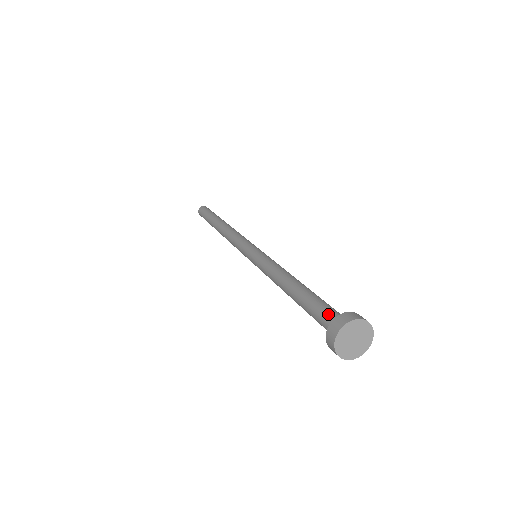
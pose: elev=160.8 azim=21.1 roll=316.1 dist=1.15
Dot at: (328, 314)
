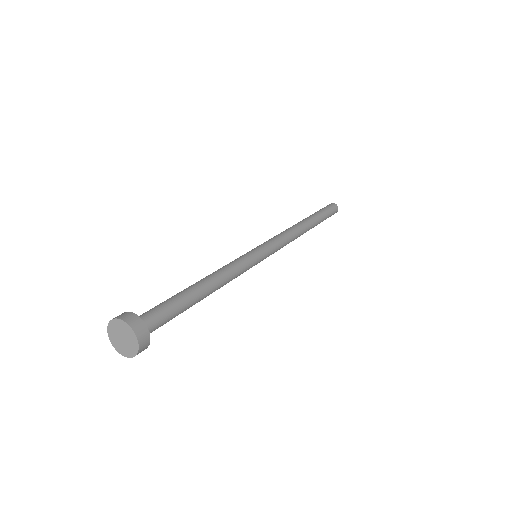
Dot at: (152, 313)
